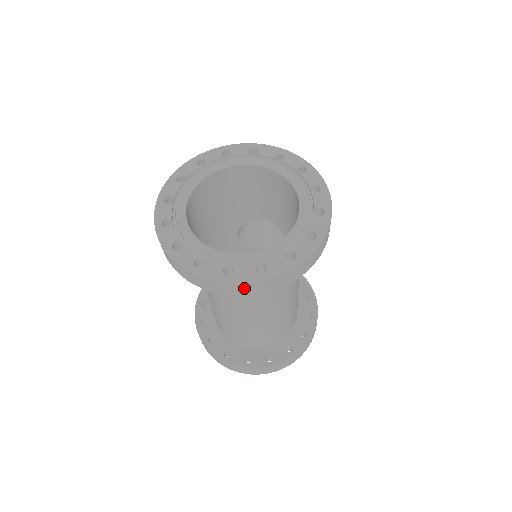
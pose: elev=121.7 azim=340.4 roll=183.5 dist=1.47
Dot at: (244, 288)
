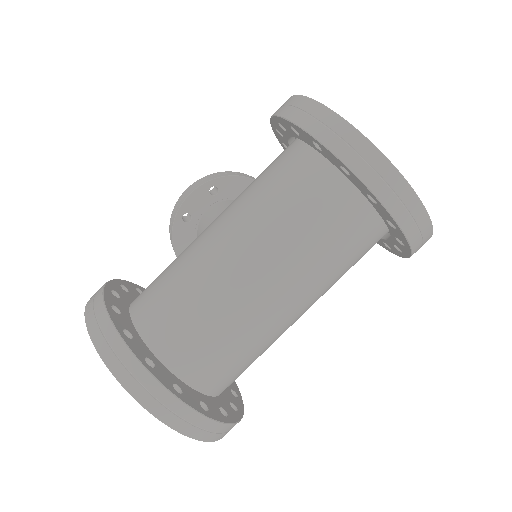
Dot at: (421, 228)
